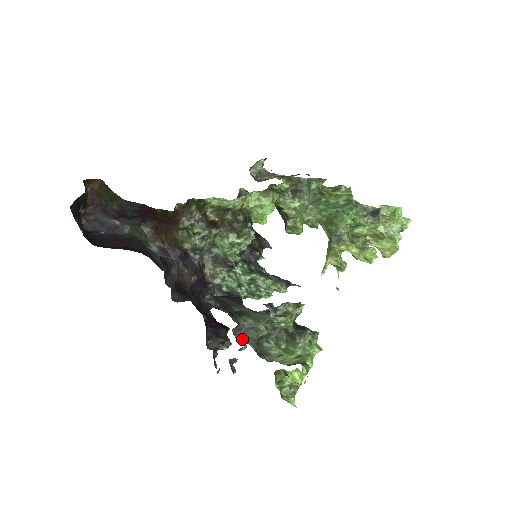
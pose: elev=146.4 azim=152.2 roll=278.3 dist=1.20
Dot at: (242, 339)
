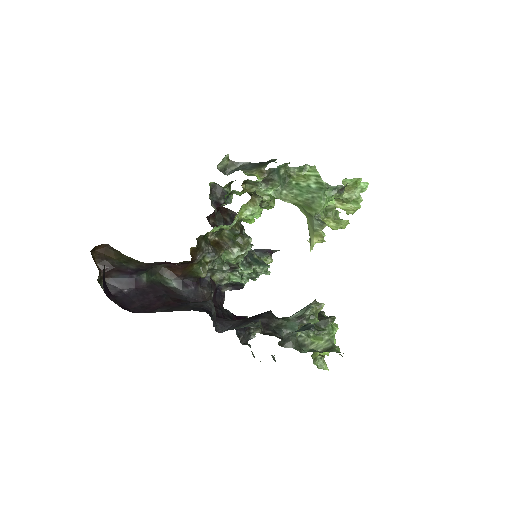
Dot at: (286, 346)
